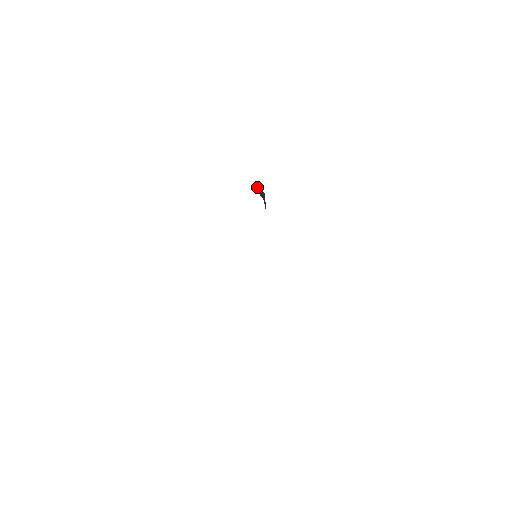
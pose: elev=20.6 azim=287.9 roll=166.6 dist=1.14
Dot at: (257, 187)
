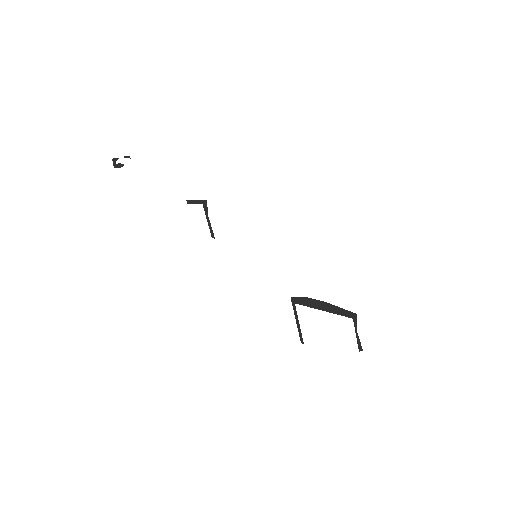
Dot at: occluded
